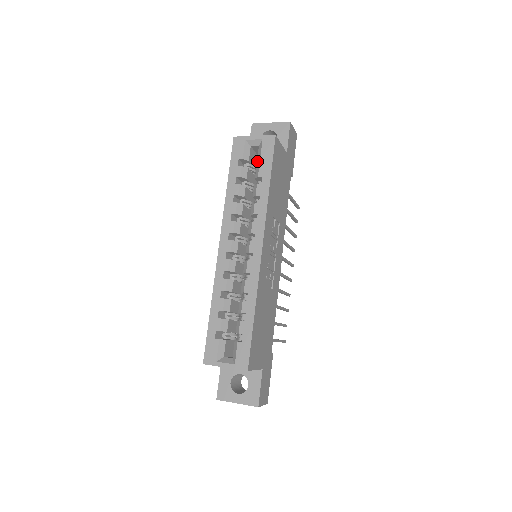
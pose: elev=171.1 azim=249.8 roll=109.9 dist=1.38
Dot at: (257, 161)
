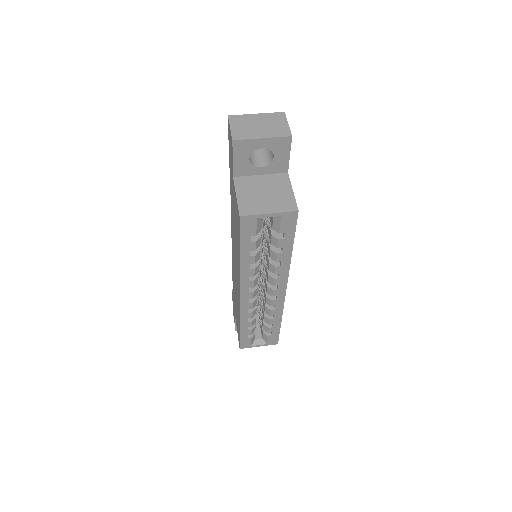
Dot at: occluded
